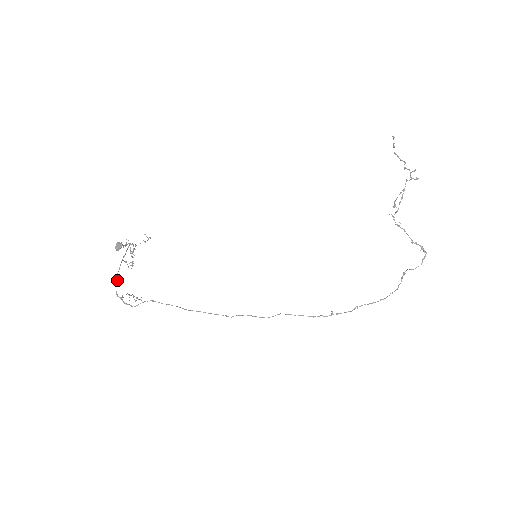
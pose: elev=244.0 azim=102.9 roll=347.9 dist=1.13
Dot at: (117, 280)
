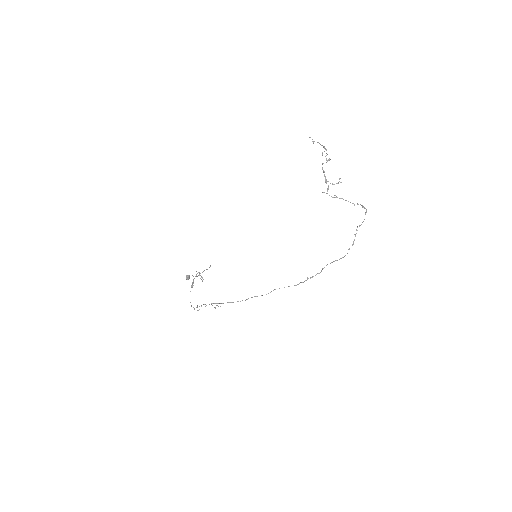
Dot at: occluded
